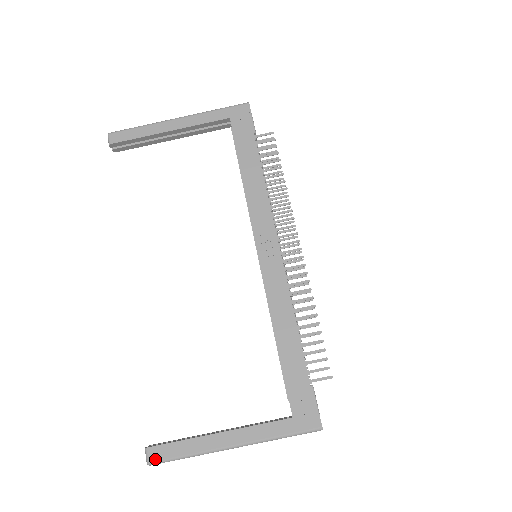
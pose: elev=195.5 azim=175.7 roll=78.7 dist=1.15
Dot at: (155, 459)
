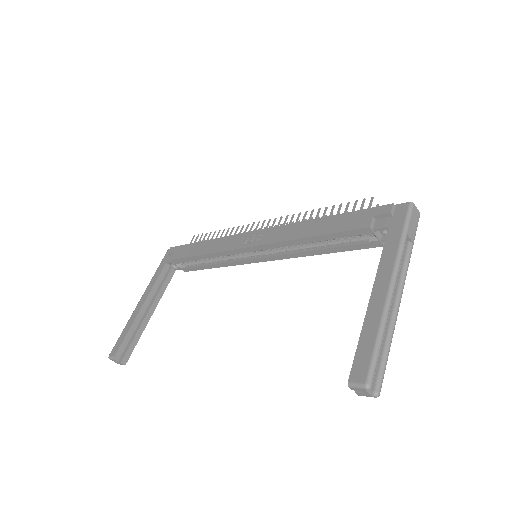
Dot at: (364, 374)
